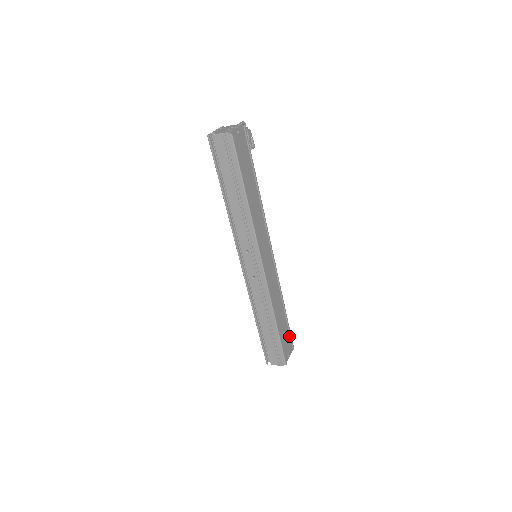
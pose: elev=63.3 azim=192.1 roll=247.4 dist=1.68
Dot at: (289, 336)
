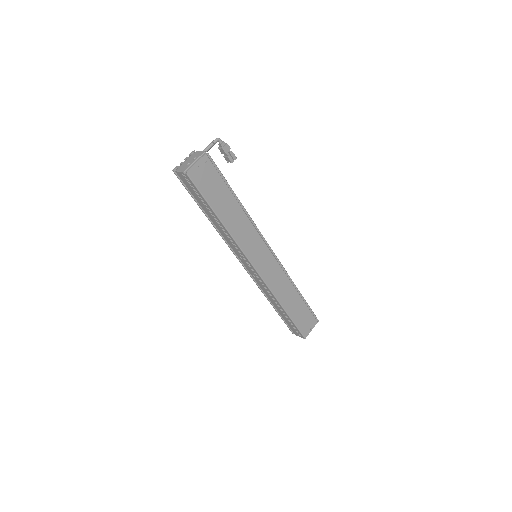
Dot at: (310, 313)
